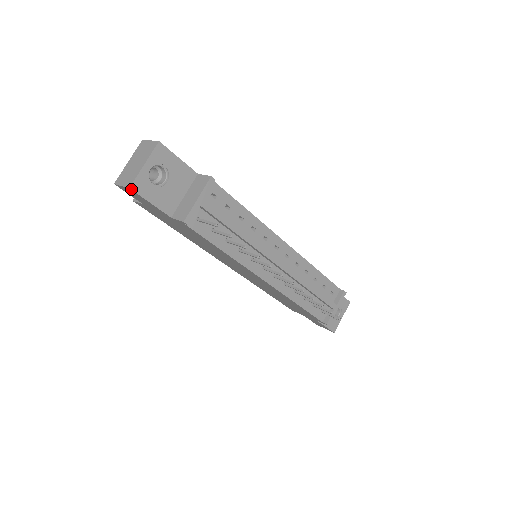
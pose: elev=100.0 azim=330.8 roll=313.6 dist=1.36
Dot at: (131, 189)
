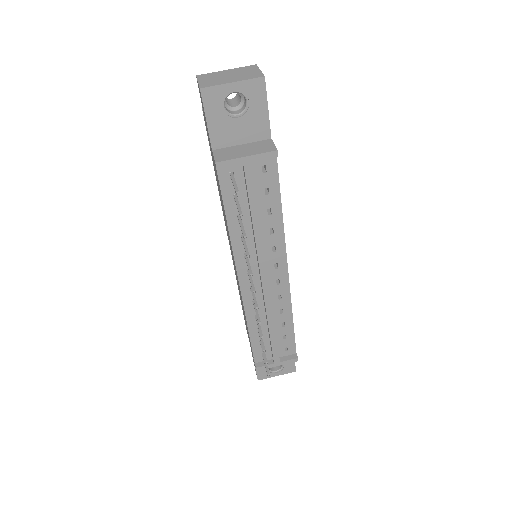
Dot at: (201, 91)
